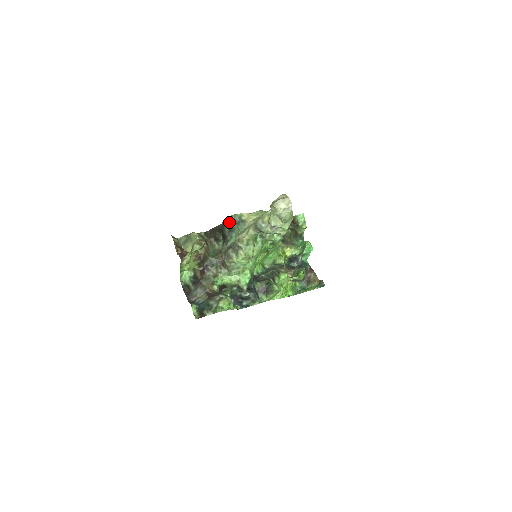
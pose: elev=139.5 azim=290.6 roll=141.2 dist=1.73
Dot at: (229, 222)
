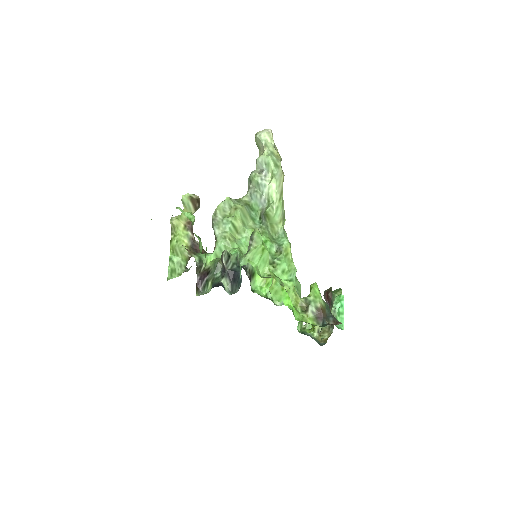
Dot at: occluded
